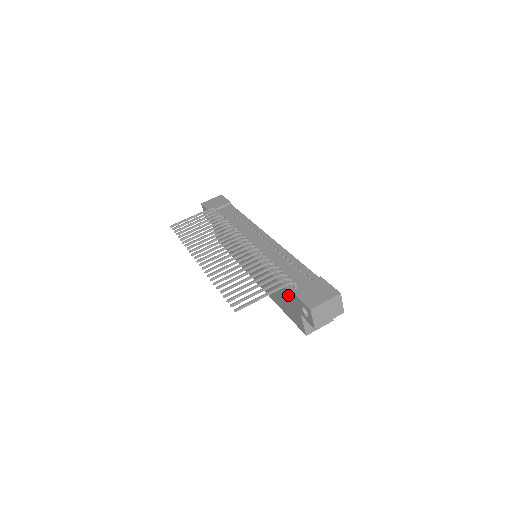
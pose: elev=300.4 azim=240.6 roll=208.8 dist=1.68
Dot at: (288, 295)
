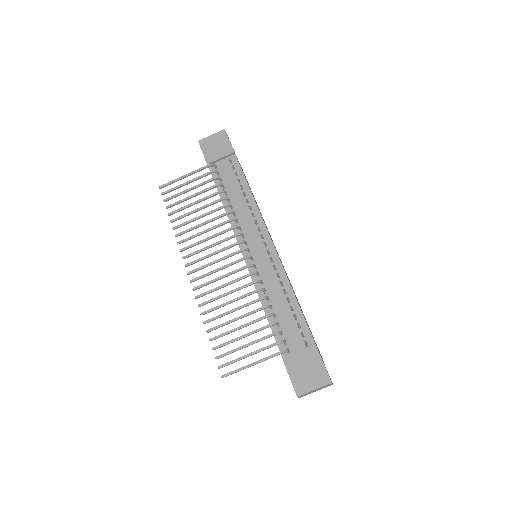
Dot at: occluded
